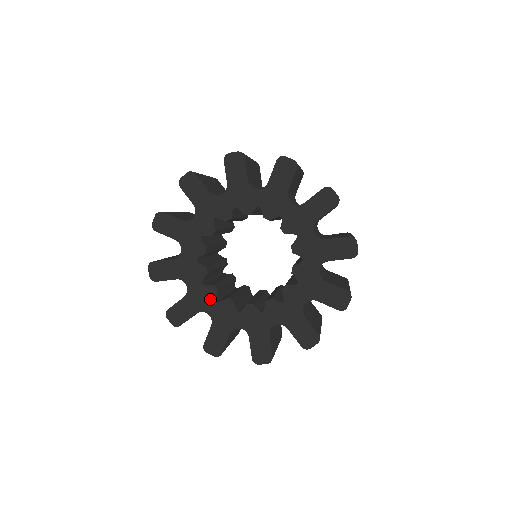
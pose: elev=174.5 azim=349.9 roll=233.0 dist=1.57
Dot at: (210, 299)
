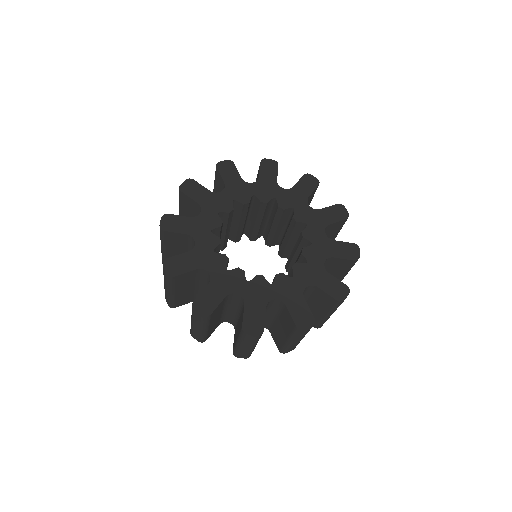
Dot at: (265, 287)
